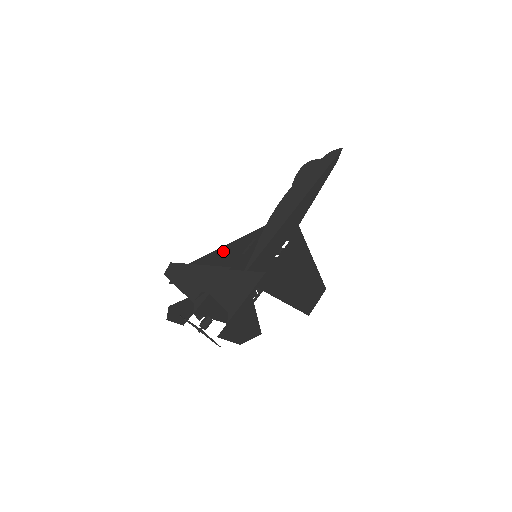
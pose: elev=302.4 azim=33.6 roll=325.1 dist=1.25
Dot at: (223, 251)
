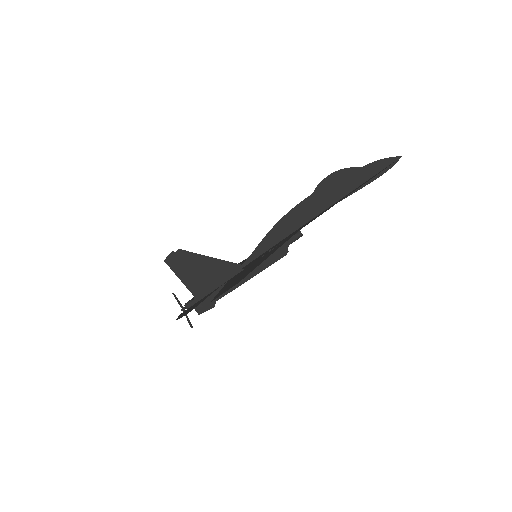
Dot at: occluded
